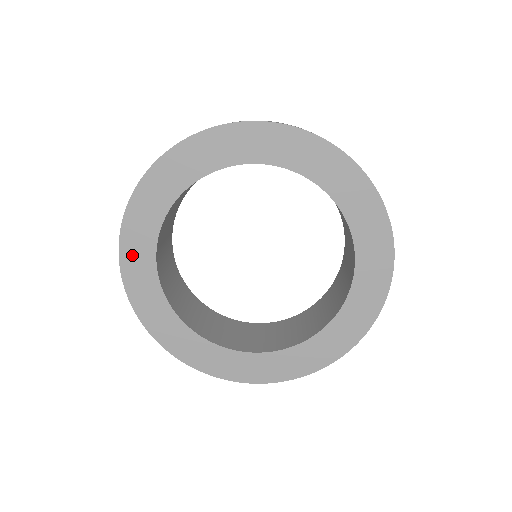
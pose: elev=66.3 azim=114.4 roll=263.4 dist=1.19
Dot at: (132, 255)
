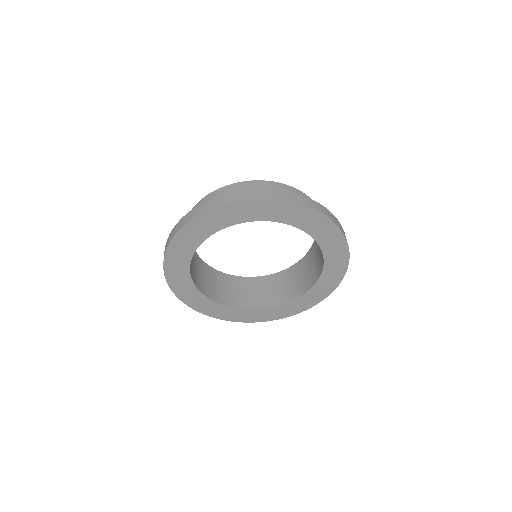
Dot at: (199, 225)
